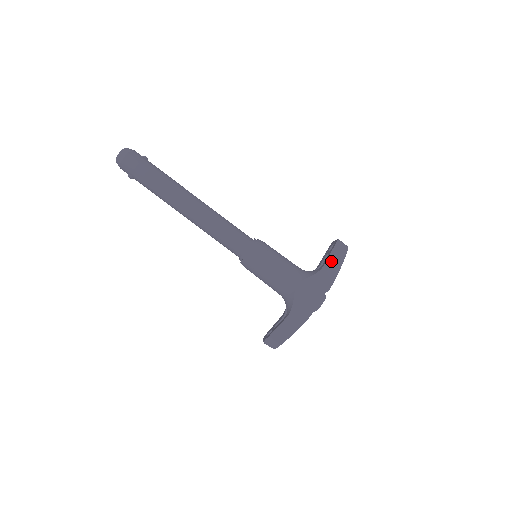
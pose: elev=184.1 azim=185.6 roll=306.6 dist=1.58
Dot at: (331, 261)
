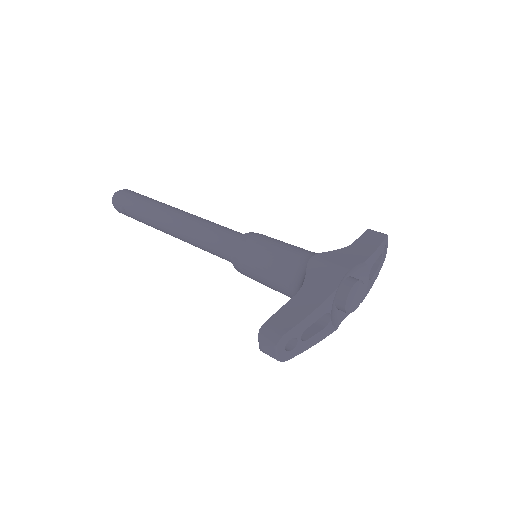
Dot at: (363, 241)
